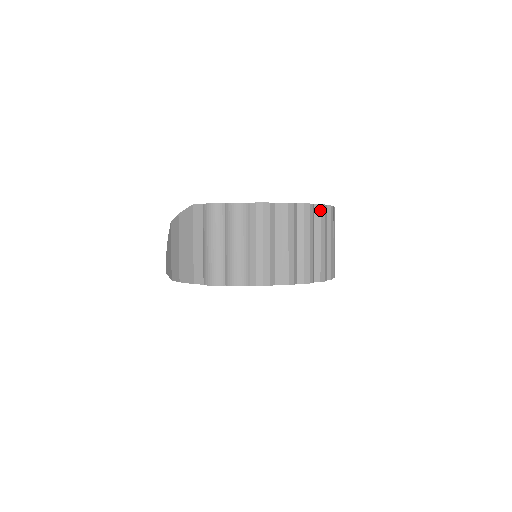
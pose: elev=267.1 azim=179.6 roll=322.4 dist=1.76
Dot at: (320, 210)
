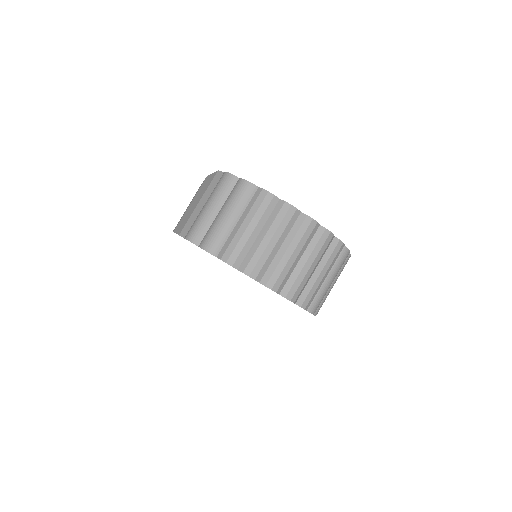
Dot at: (323, 233)
